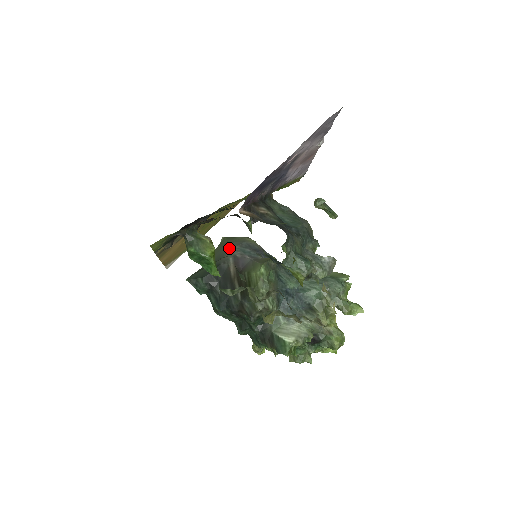
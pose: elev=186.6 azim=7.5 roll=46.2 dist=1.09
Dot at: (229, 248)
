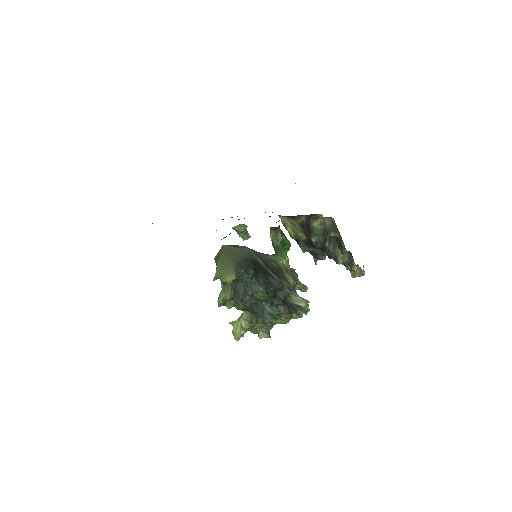
Dot at: (243, 250)
